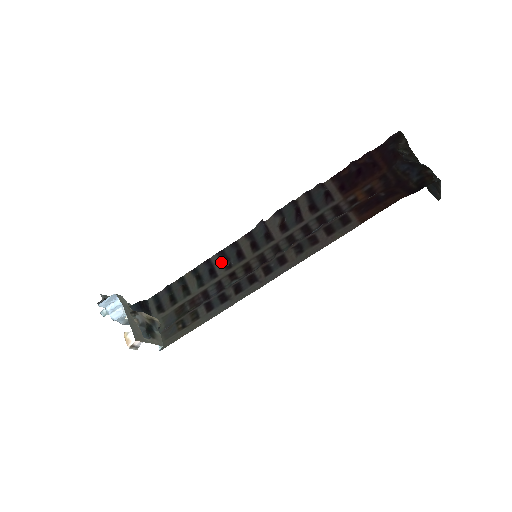
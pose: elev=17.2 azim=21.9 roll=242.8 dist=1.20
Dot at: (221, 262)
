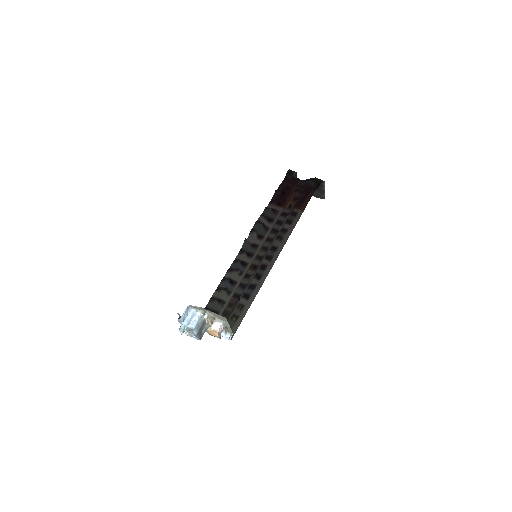
Dot at: (235, 273)
